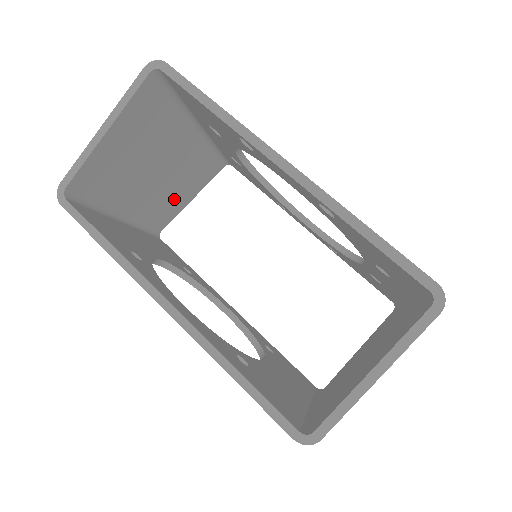
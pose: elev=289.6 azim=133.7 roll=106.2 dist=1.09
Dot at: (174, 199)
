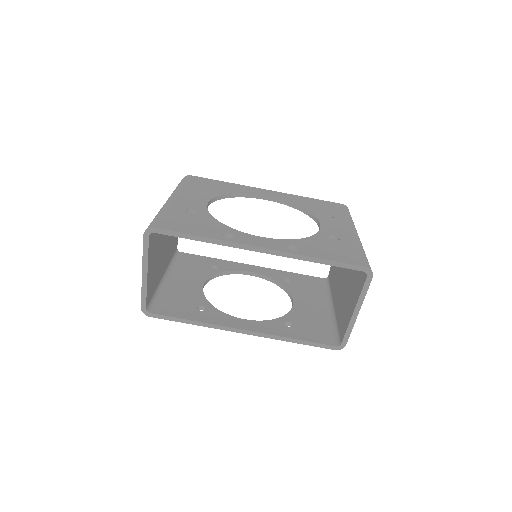
Dot at: occluded
